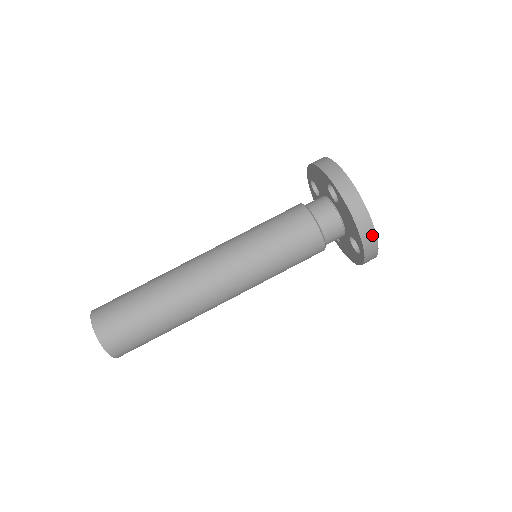
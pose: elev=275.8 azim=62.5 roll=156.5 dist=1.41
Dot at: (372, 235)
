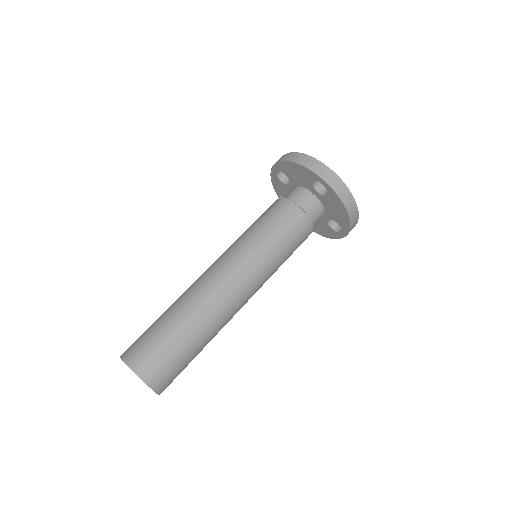
Dot at: (356, 218)
